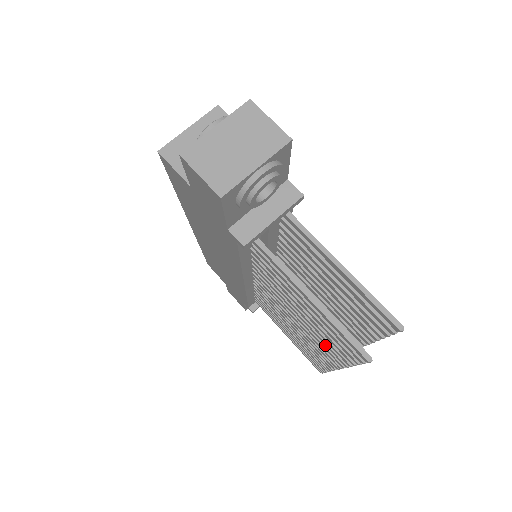
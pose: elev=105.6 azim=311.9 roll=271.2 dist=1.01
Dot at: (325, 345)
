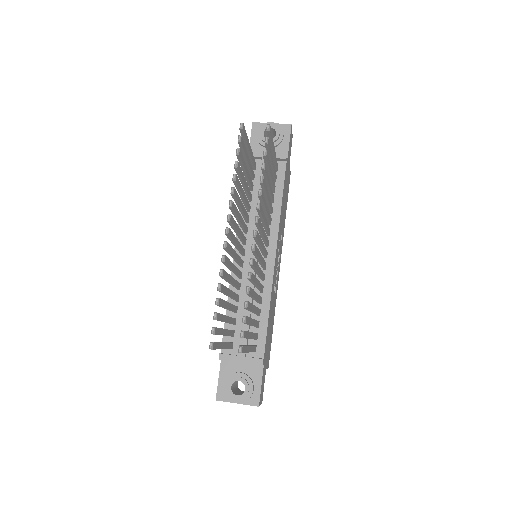
Dot at: (234, 200)
